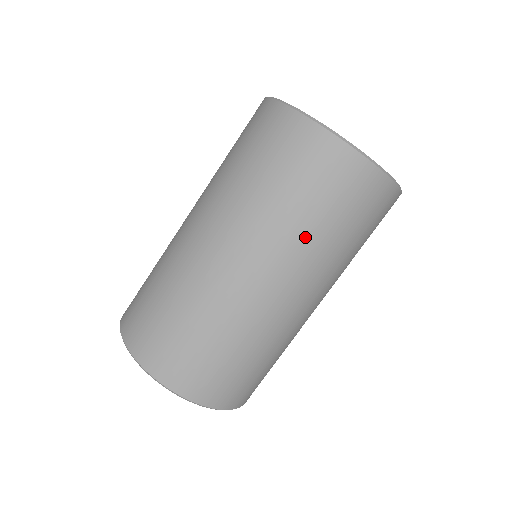
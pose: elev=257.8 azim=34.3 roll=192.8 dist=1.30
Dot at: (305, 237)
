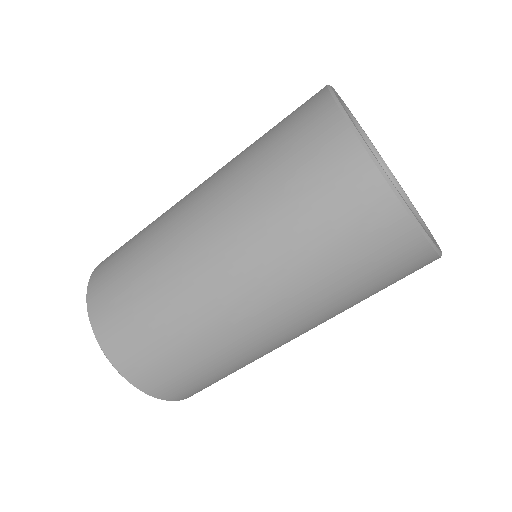
Dot at: (267, 224)
